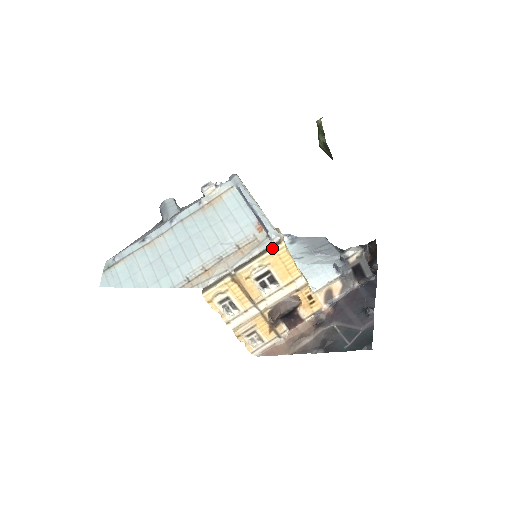
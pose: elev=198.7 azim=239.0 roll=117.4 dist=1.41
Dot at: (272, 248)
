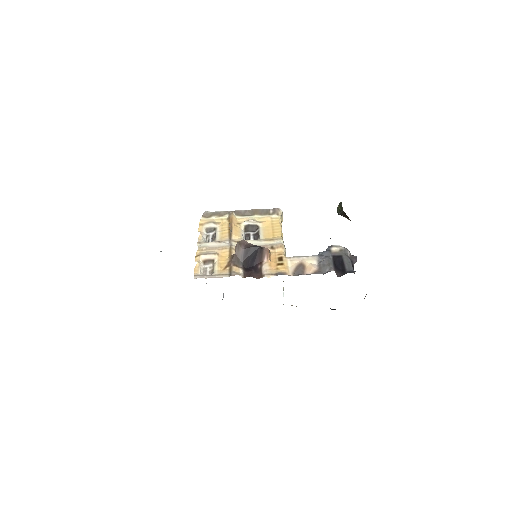
Dot at: (270, 215)
